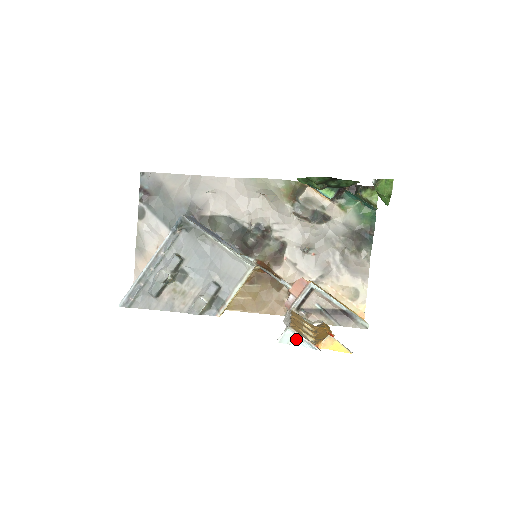
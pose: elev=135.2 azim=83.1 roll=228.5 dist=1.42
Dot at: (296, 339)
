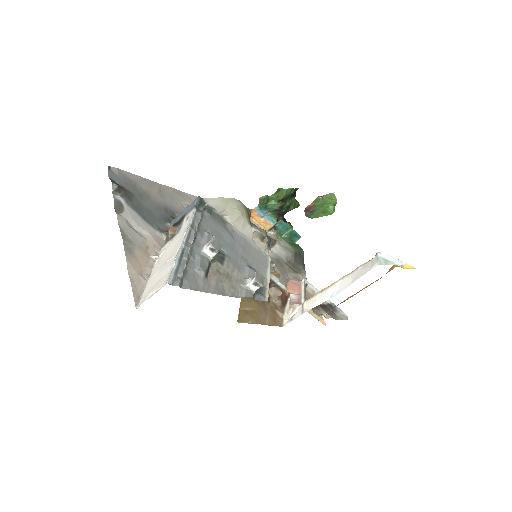
Dot at: (387, 261)
